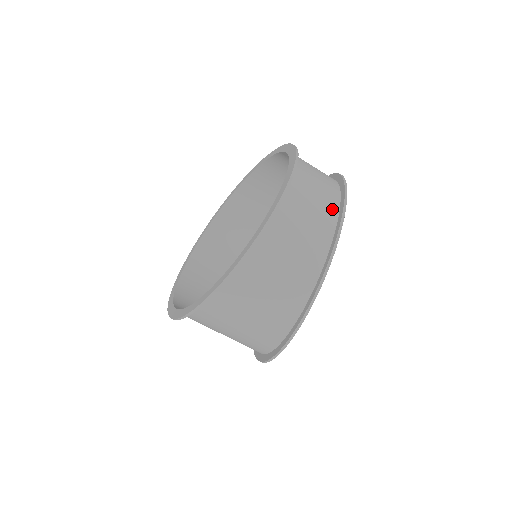
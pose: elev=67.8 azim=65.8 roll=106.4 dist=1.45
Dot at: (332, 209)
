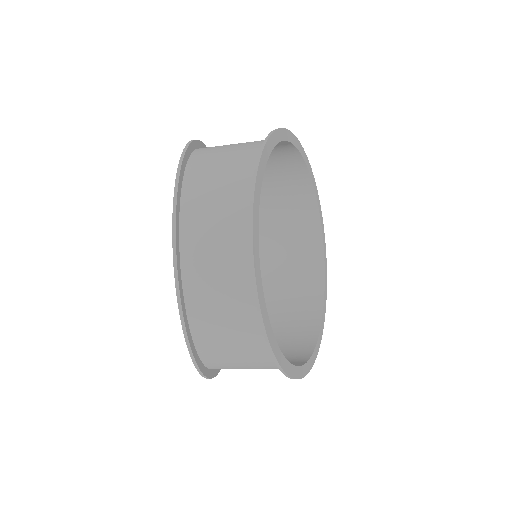
Dot at: (248, 299)
